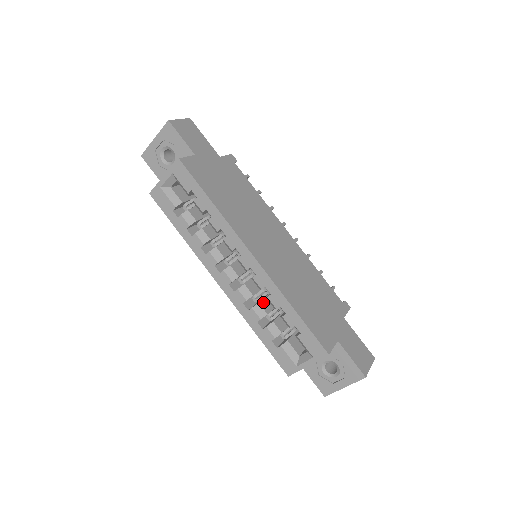
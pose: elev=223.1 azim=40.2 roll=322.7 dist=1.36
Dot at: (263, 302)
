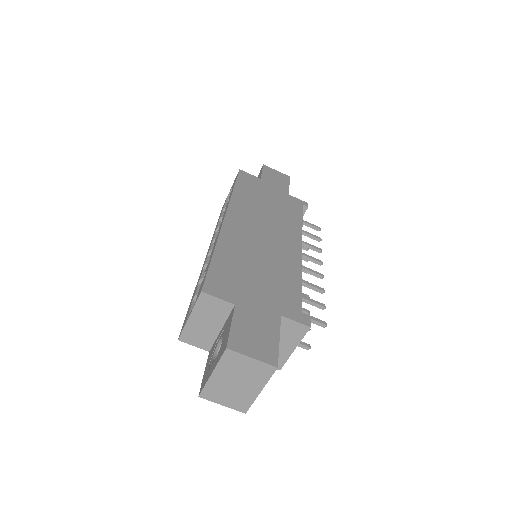
Dot at: occluded
